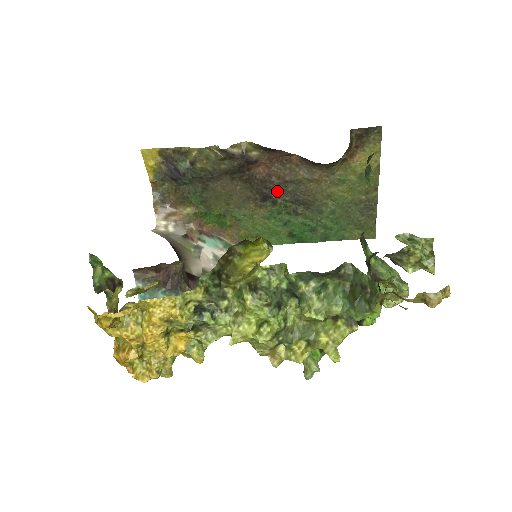
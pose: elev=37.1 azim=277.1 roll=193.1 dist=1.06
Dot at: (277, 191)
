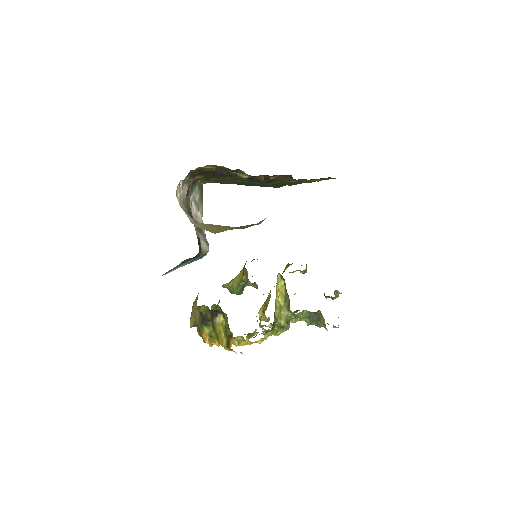
Dot at: occluded
